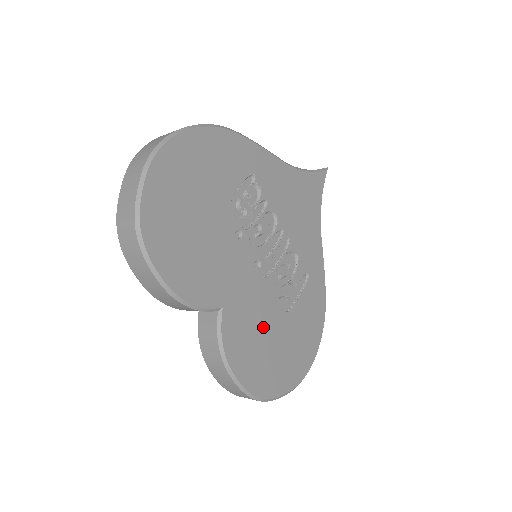
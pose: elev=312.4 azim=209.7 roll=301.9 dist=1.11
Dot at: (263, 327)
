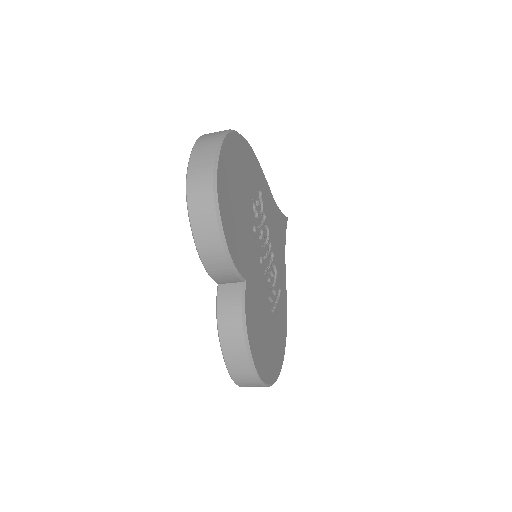
Dot at: (262, 314)
